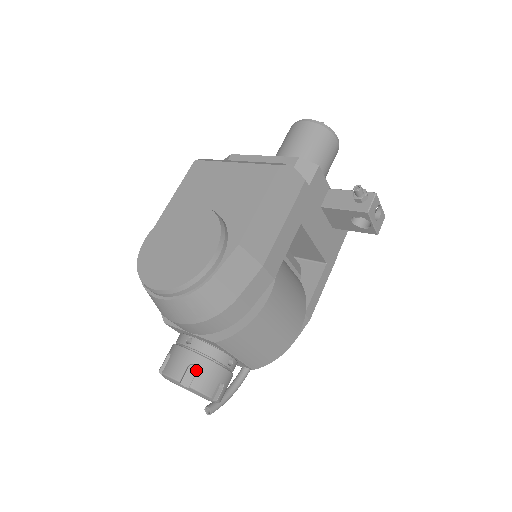
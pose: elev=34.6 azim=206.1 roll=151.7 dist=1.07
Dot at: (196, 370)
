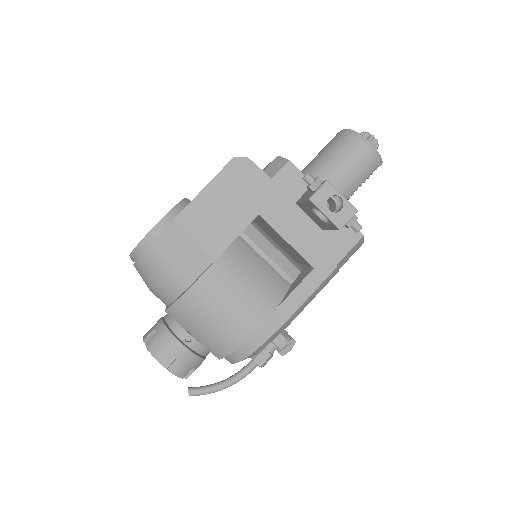
Dot at: (158, 336)
